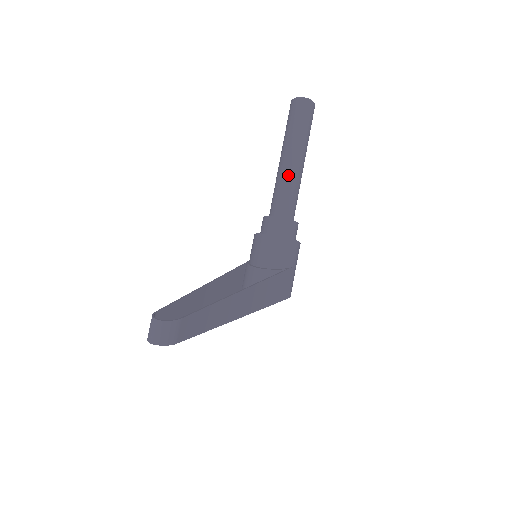
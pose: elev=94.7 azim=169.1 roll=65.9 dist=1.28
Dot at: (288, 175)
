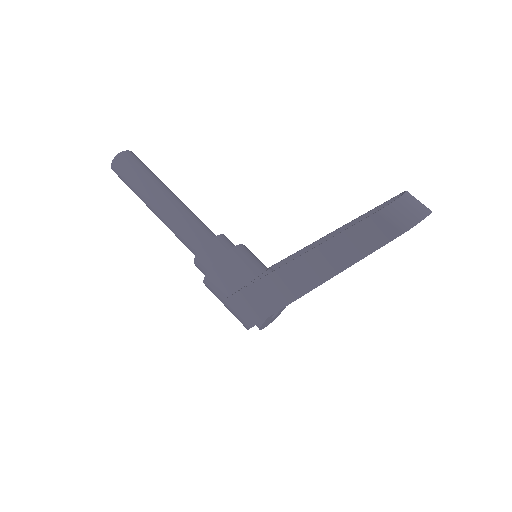
Dot at: (182, 206)
